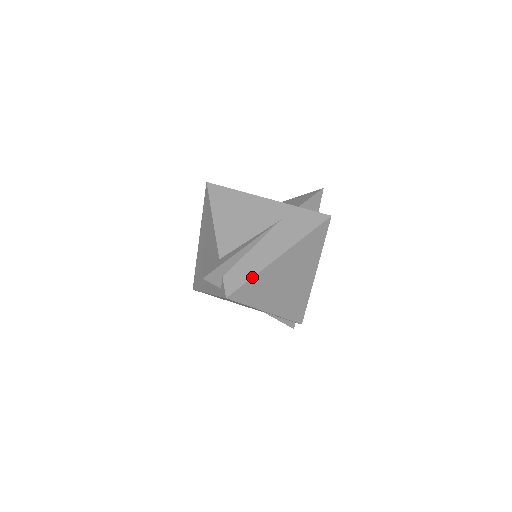
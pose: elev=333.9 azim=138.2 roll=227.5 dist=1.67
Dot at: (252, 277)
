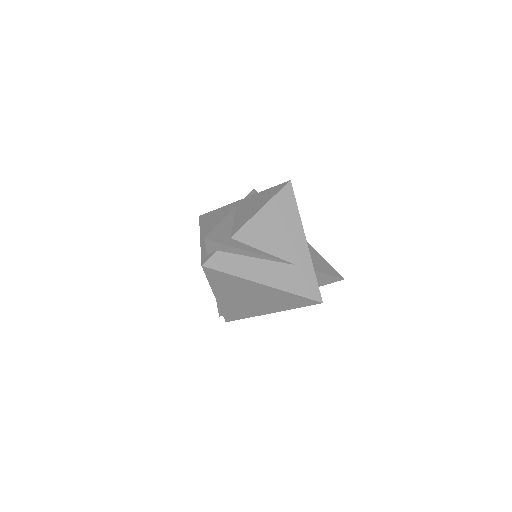
Dot at: (232, 274)
